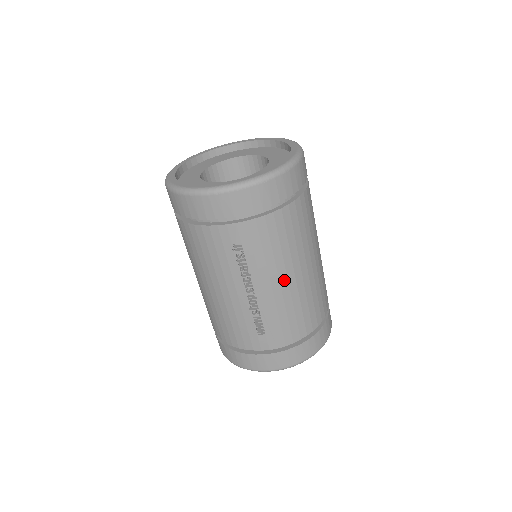
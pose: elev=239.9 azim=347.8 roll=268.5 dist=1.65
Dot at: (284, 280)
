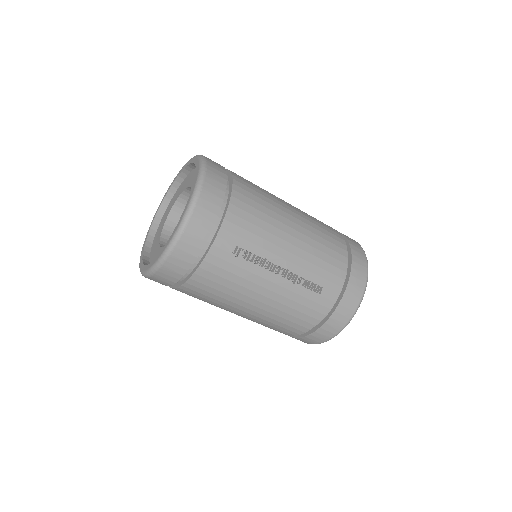
Dot at: (289, 238)
